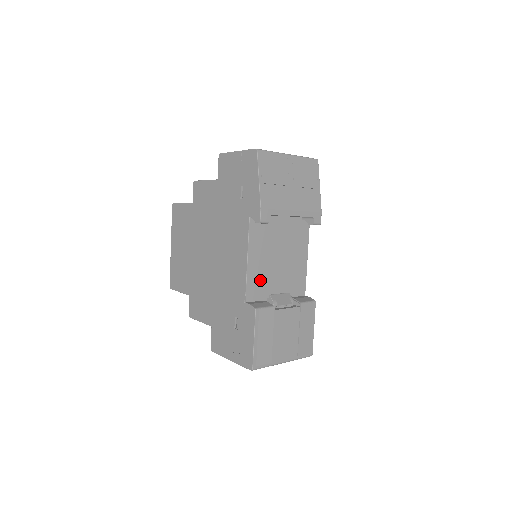
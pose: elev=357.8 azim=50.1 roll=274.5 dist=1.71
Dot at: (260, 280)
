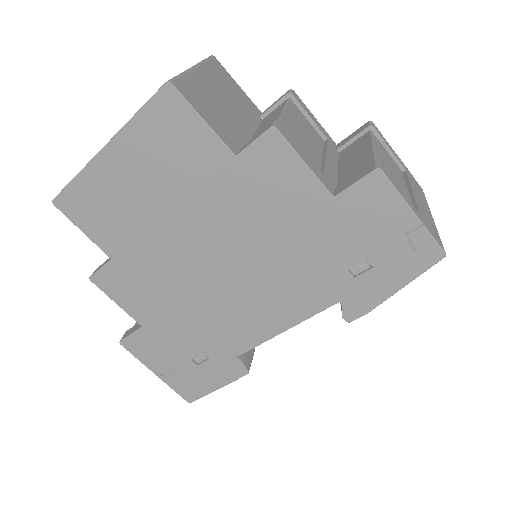
Dot at: occluded
